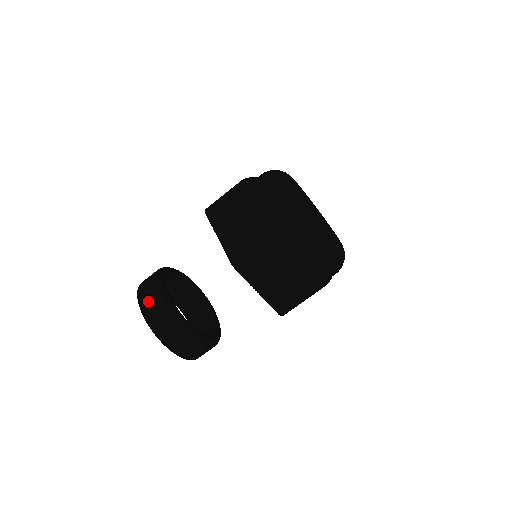
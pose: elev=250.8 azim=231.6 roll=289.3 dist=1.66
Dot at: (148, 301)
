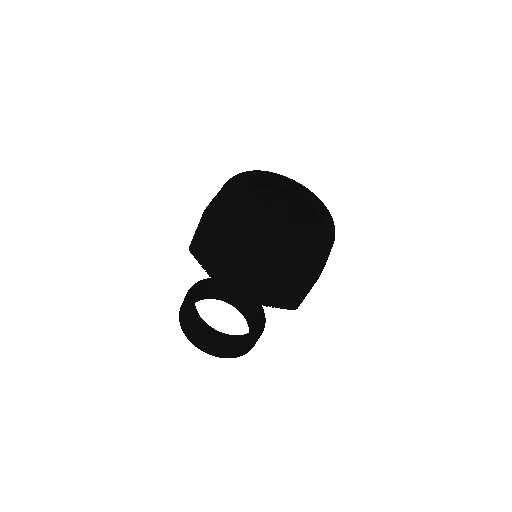
Dot at: (228, 353)
